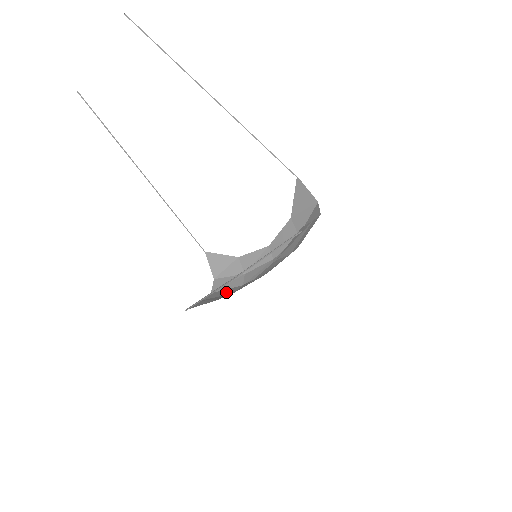
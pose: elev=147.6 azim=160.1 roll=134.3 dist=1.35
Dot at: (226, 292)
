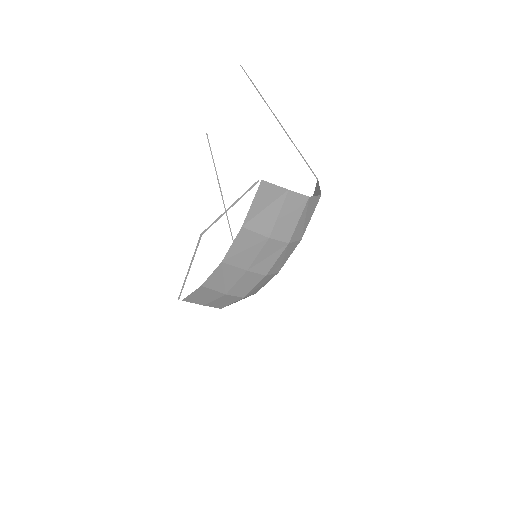
Dot at: (225, 299)
